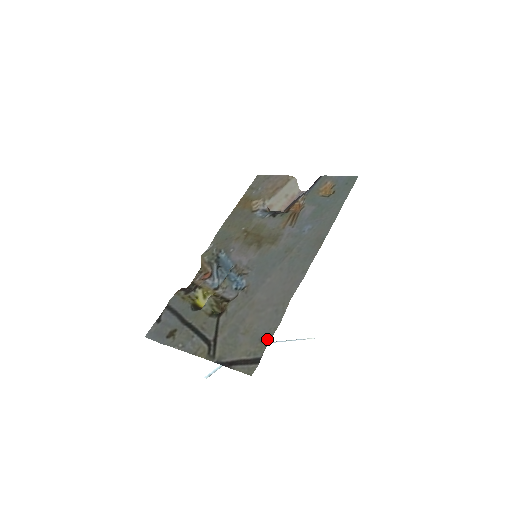
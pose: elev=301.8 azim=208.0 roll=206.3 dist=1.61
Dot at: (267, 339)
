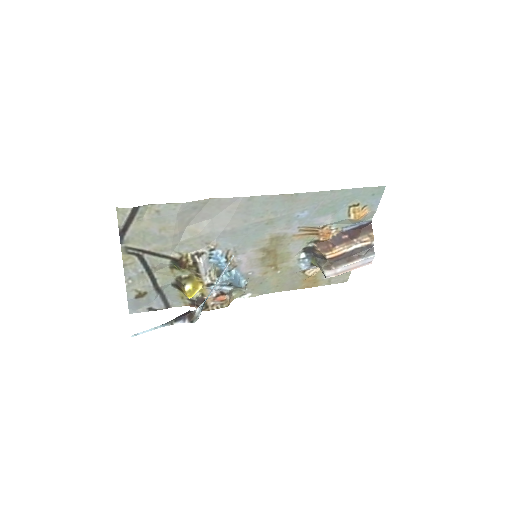
Dot at: (161, 207)
